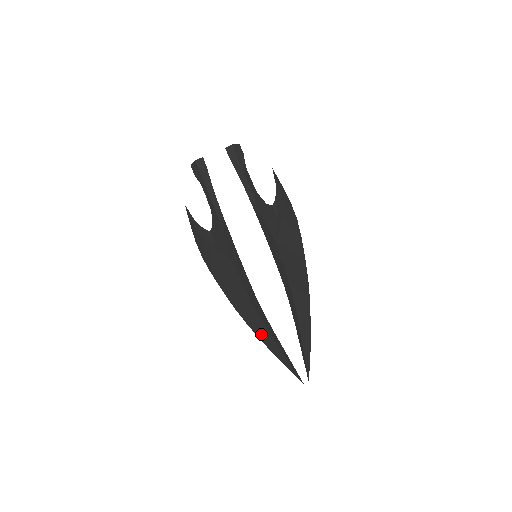
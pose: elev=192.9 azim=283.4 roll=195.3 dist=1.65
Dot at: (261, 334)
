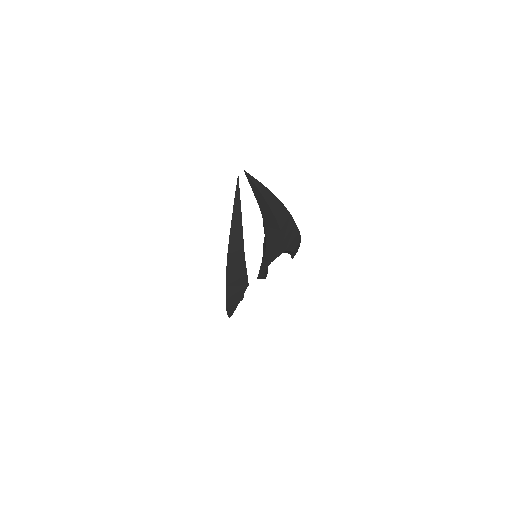
Dot at: occluded
